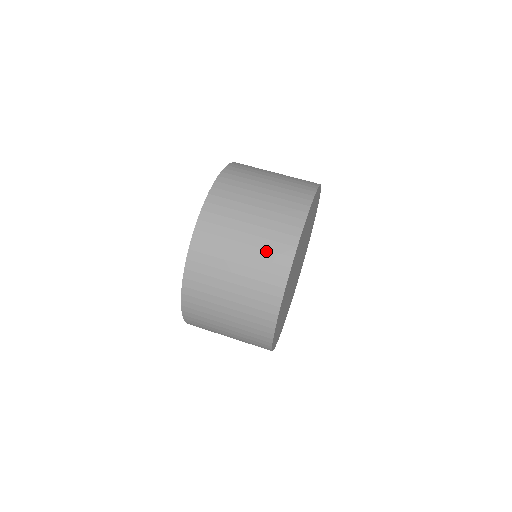
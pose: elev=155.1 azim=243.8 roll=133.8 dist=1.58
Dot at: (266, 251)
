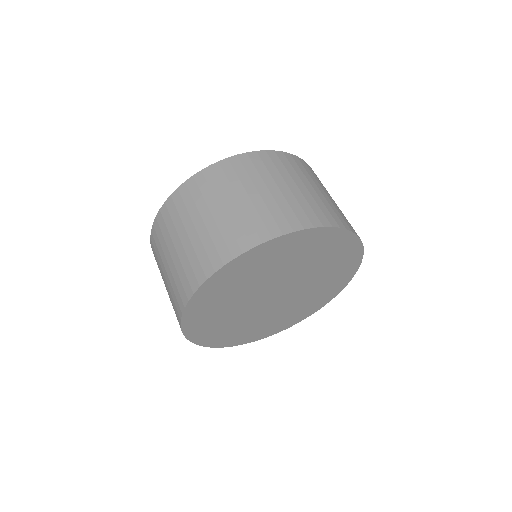
Dot at: (183, 270)
